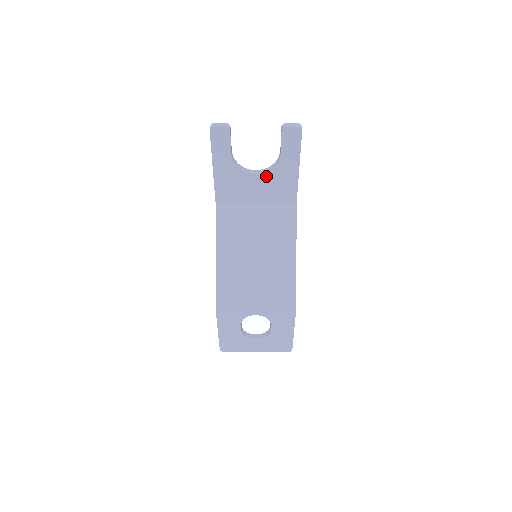
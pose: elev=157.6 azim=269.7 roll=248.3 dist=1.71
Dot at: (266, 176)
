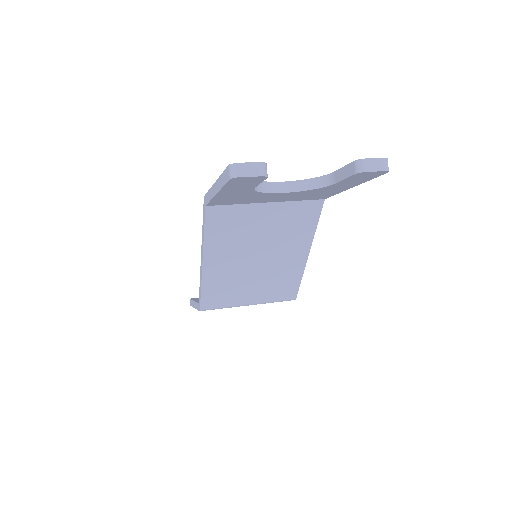
Dot at: (298, 192)
